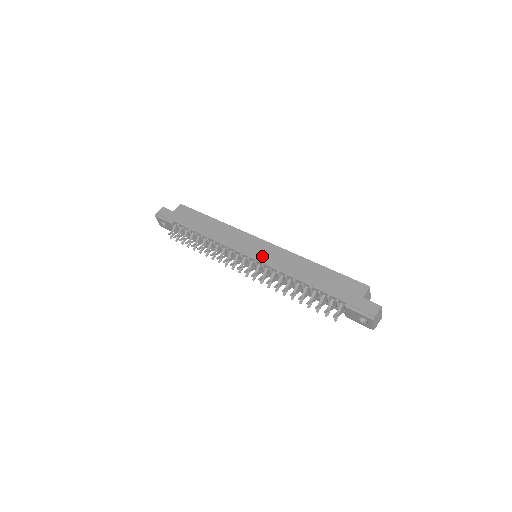
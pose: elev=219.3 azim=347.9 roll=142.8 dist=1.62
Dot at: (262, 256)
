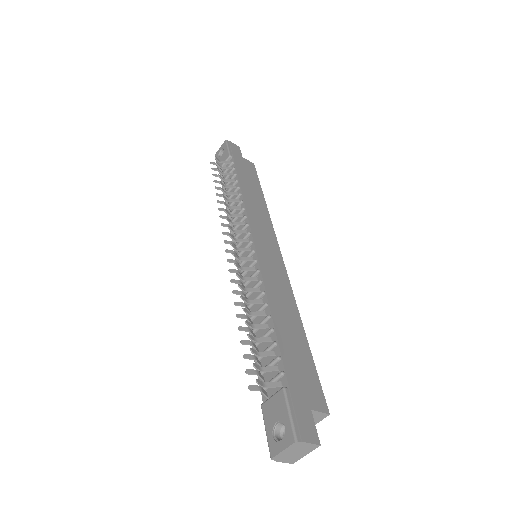
Dot at: (265, 257)
